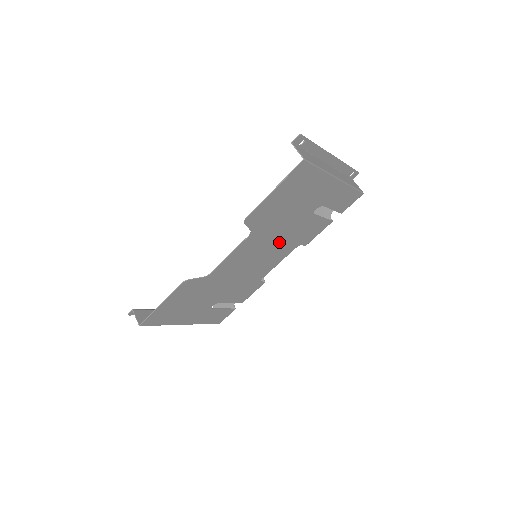
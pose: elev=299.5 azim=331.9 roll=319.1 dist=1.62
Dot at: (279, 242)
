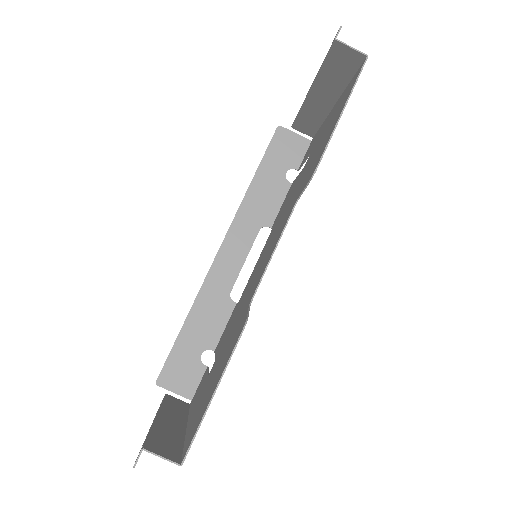
Dot at: occluded
